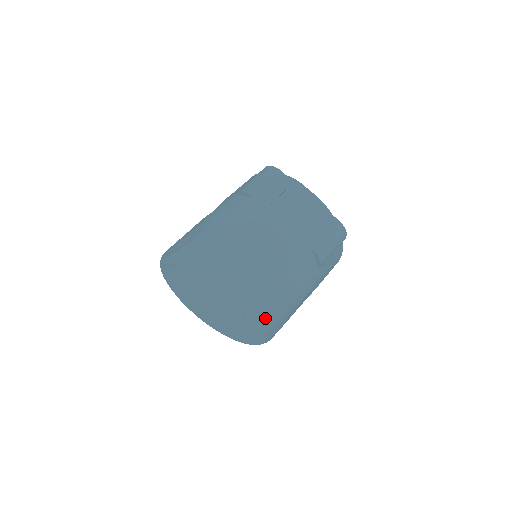
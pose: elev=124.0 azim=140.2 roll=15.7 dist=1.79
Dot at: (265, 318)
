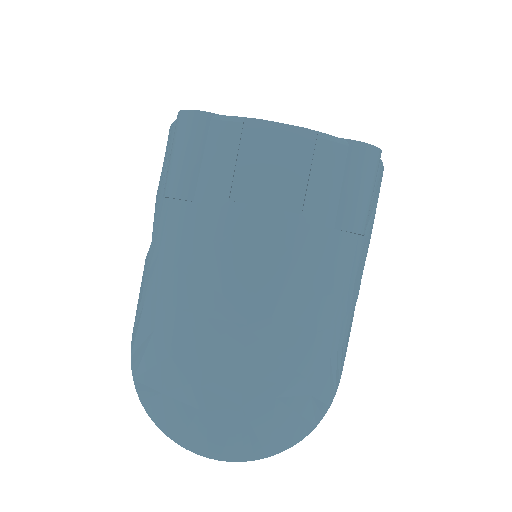
Dot at: (325, 374)
